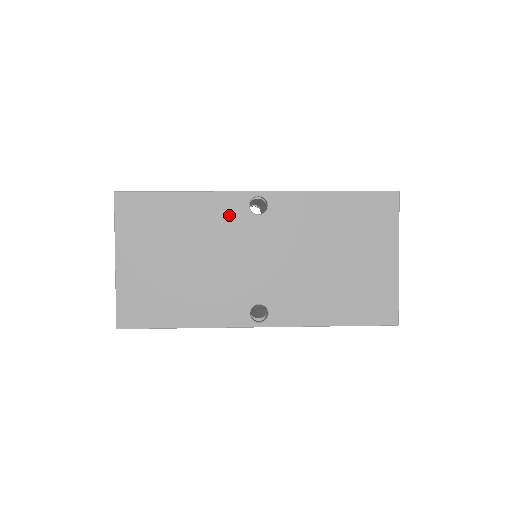
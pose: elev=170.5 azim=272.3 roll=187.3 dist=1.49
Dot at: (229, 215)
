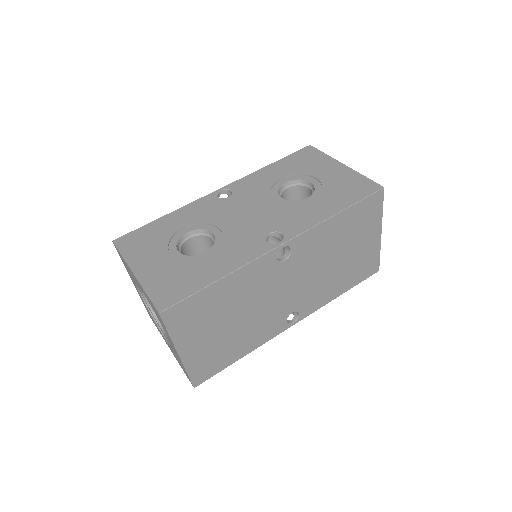
Dot at: (262, 274)
